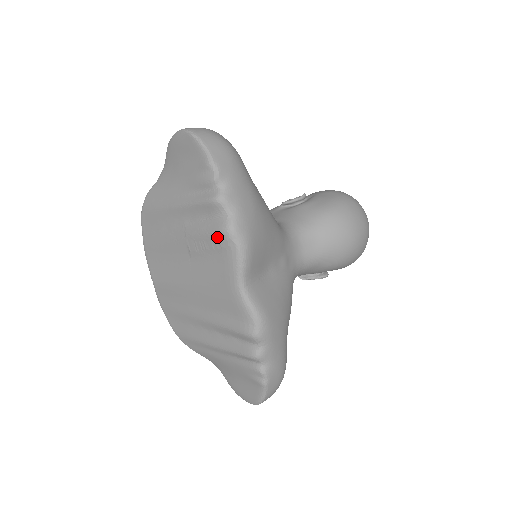
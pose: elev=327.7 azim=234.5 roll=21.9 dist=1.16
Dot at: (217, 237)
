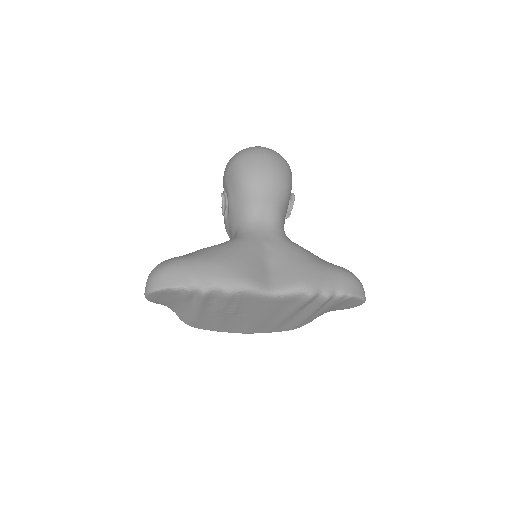
Dot at: (230, 300)
